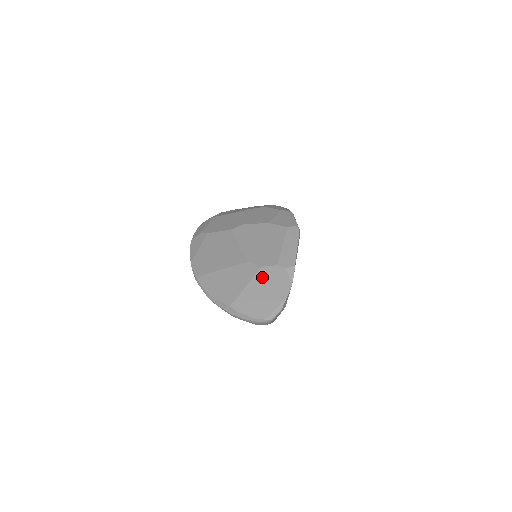
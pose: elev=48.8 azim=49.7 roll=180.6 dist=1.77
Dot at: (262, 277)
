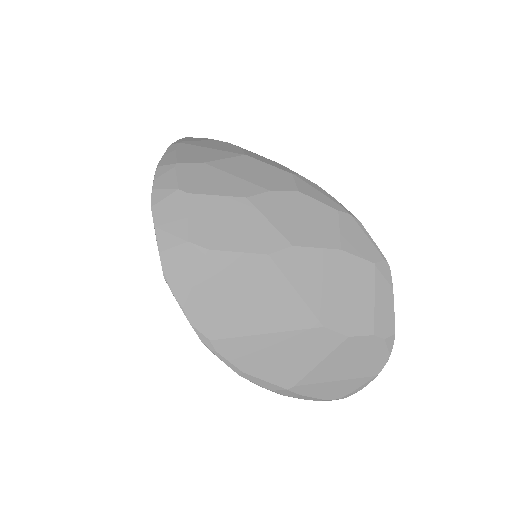
Dot at: (348, 351)
